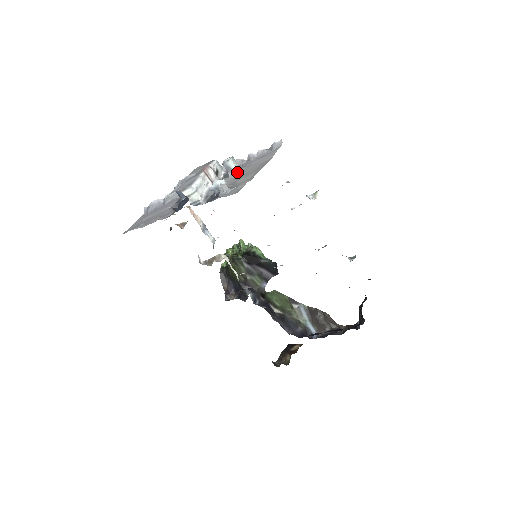
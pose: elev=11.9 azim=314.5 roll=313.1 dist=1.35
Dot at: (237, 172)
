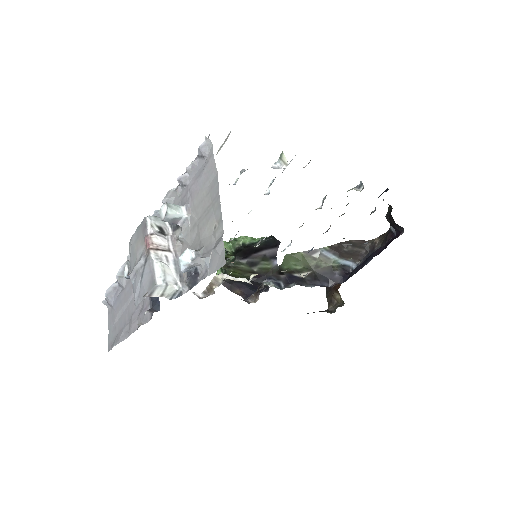
Dot at: (187, 216)
